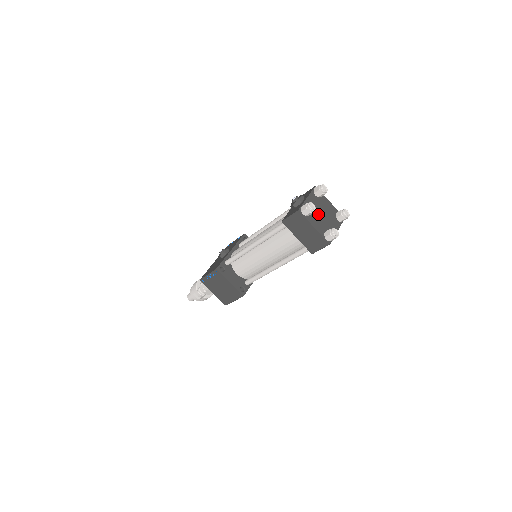
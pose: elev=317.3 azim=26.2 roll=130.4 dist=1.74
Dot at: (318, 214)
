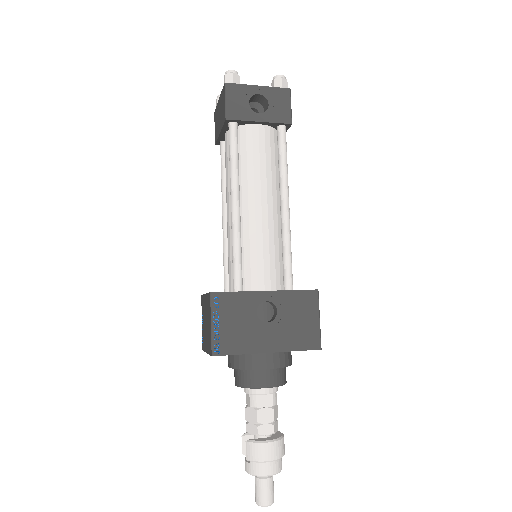
Dot at: occluded
